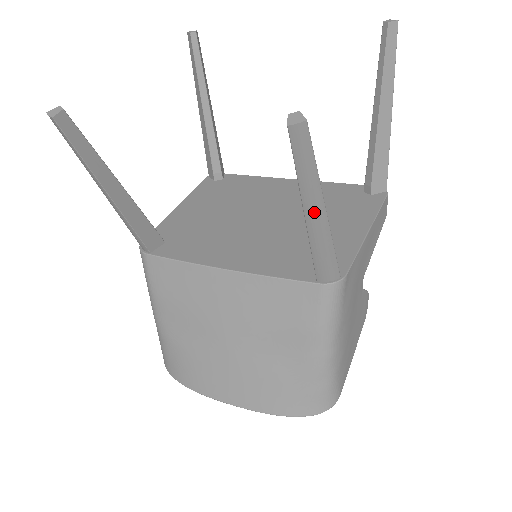
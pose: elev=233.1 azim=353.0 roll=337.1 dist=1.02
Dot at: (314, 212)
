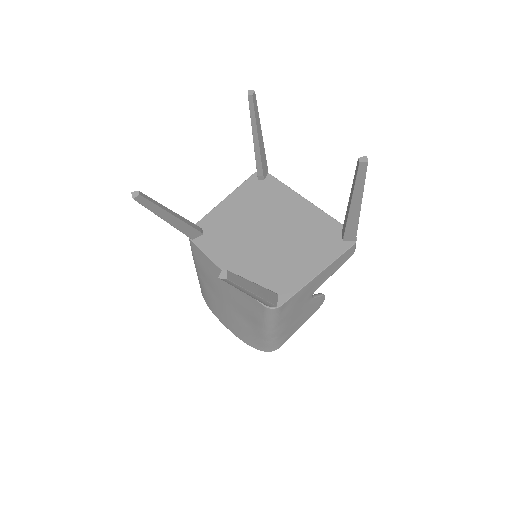
Dot at: (246, 293)
